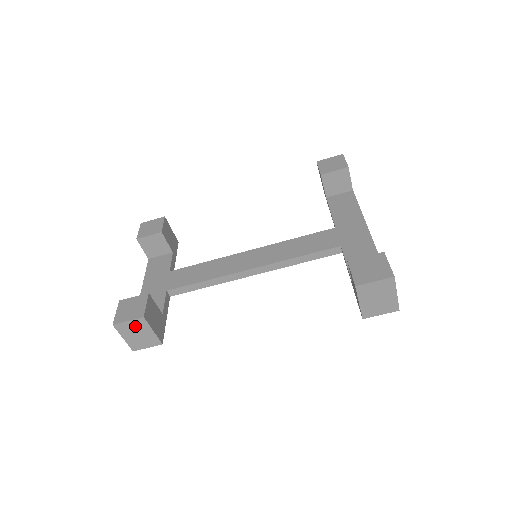
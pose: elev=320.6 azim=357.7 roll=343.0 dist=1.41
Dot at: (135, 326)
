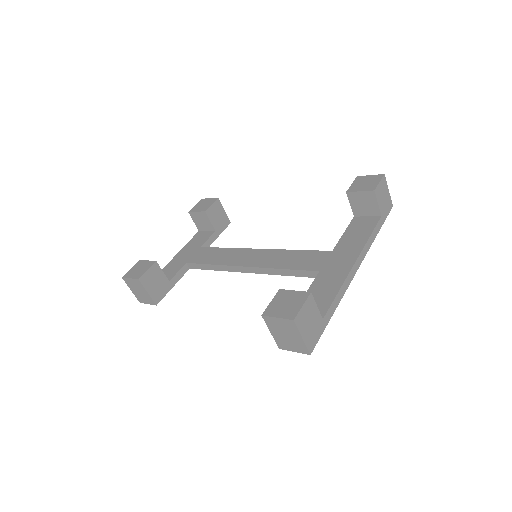
Dot at: (135, 284)
